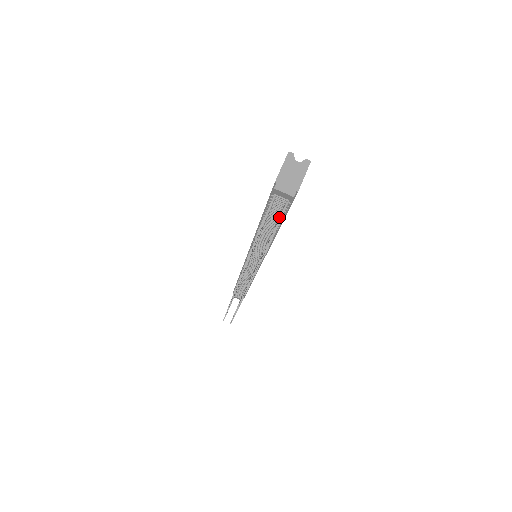
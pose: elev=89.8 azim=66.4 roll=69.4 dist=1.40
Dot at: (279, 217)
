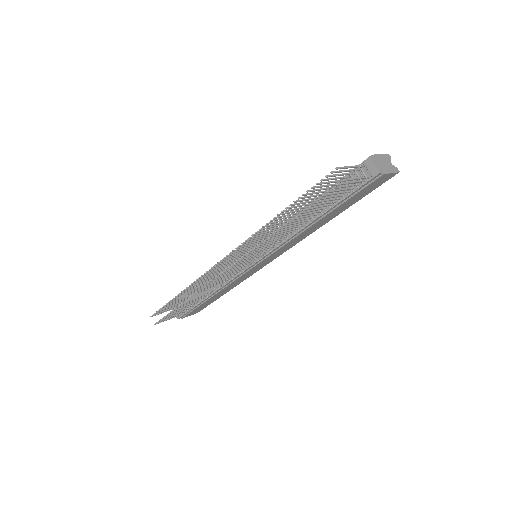
Dot at: (346, 190)
